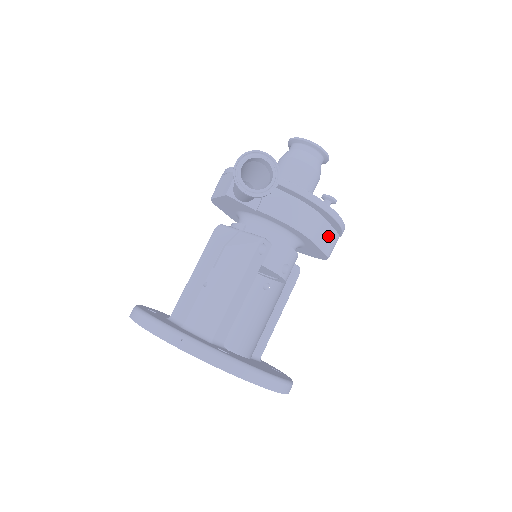
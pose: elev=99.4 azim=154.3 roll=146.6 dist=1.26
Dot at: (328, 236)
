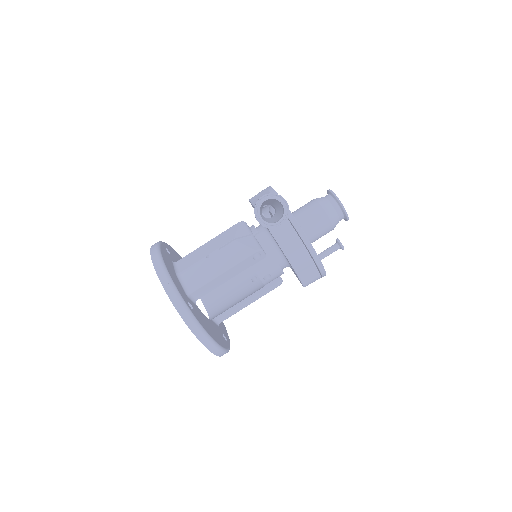
Dot at: (310, 273)
